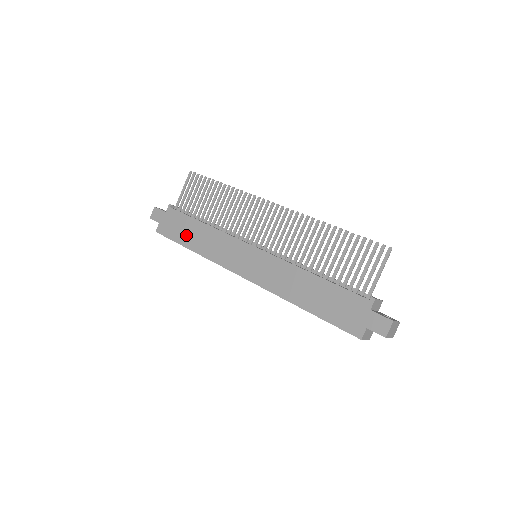
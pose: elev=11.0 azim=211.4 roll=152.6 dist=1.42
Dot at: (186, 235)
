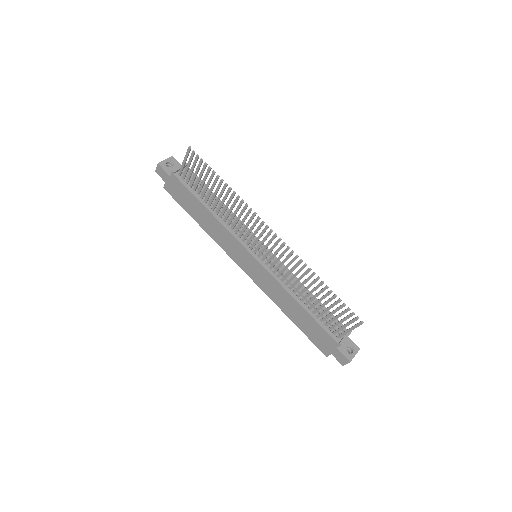
Dot at: (192, 210)
